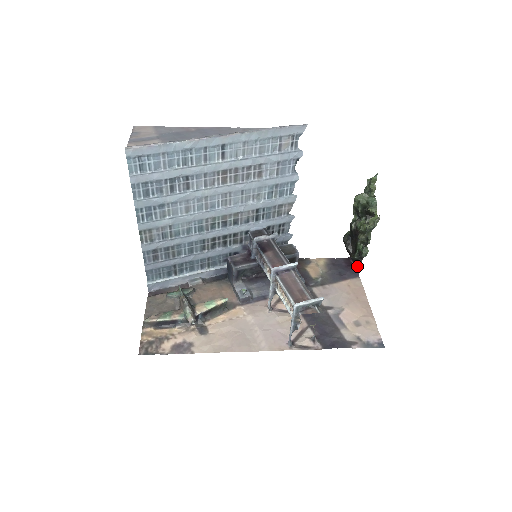
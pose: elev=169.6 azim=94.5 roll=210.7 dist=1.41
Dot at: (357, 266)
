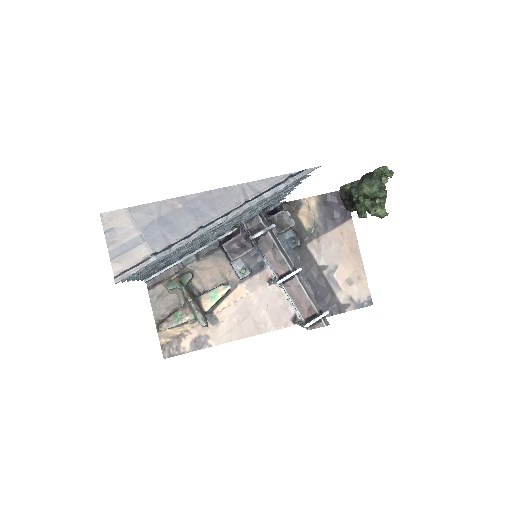
Dot at: occluded
